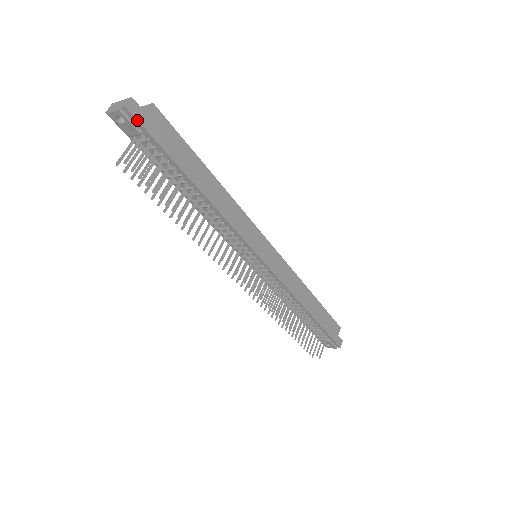
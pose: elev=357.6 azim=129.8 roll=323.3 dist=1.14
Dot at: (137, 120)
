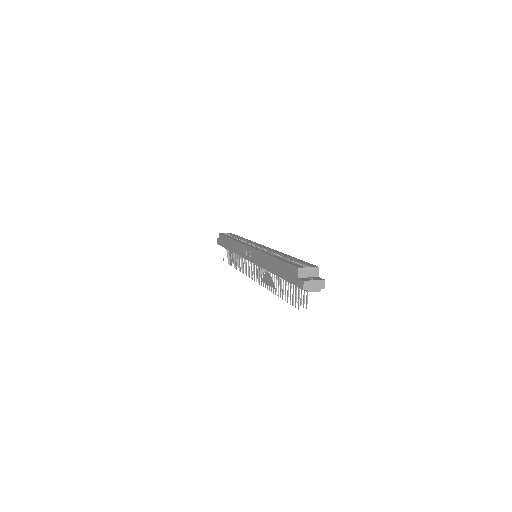
Dot at: occluded
